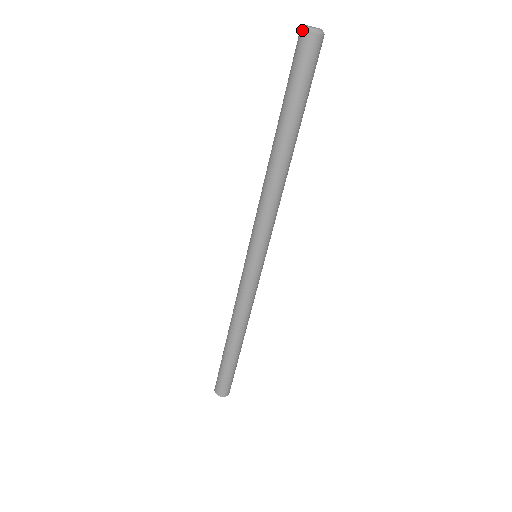
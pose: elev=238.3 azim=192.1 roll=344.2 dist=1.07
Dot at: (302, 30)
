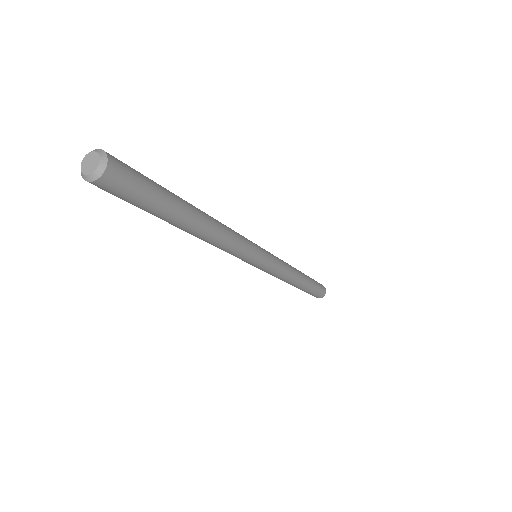
Dot at: (82, 164)
